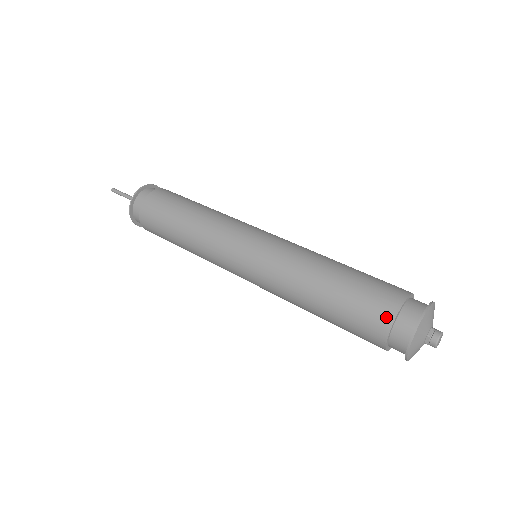
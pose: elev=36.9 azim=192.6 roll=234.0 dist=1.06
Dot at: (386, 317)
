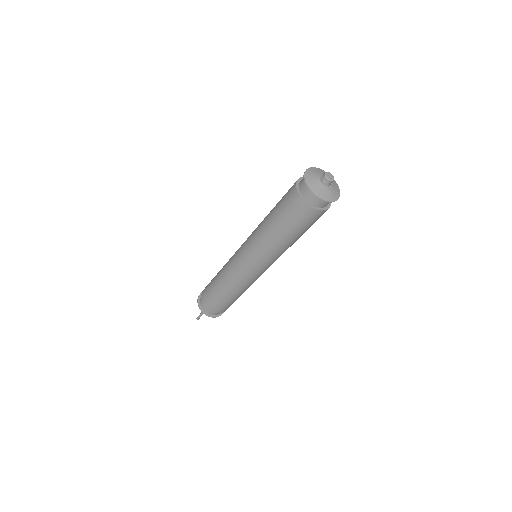
Dot at: (298, 202)
